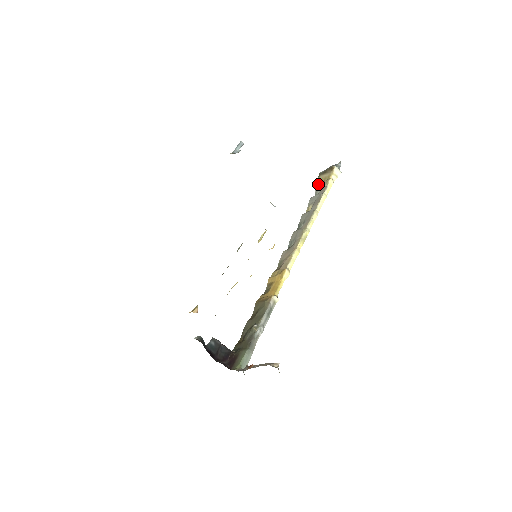
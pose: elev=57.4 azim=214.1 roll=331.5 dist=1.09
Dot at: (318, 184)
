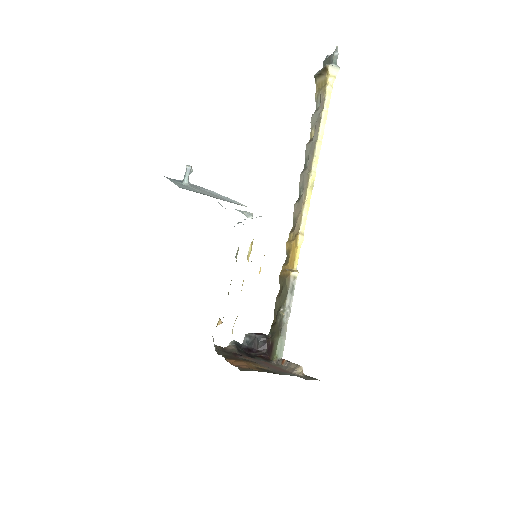
Dot at: (316, 93)
